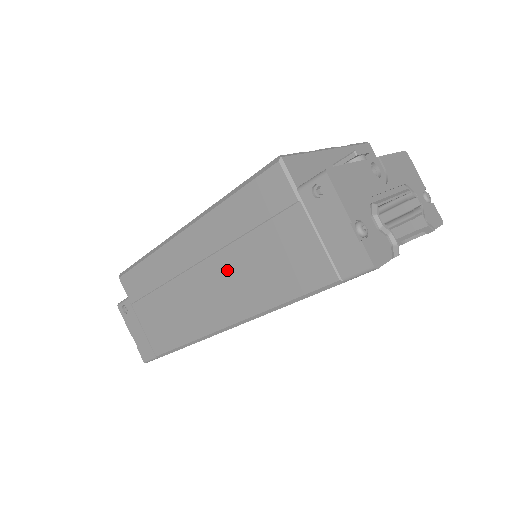
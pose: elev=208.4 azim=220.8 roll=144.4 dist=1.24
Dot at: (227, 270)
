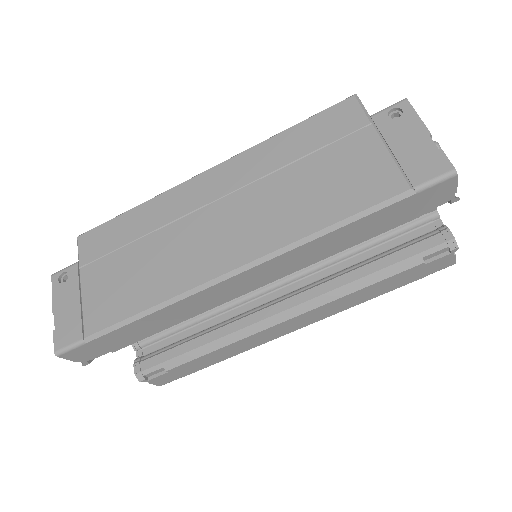
Dot at: (257, 201)
